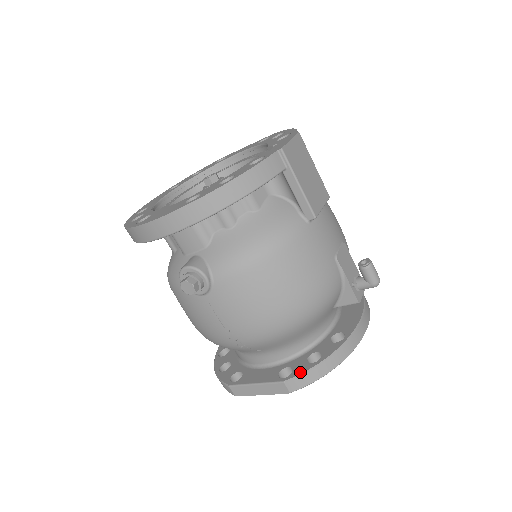
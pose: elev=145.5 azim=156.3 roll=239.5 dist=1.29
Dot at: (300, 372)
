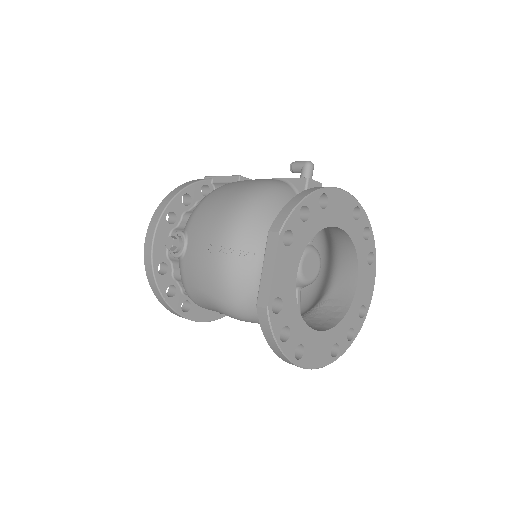
Dot at: (277, 218)
